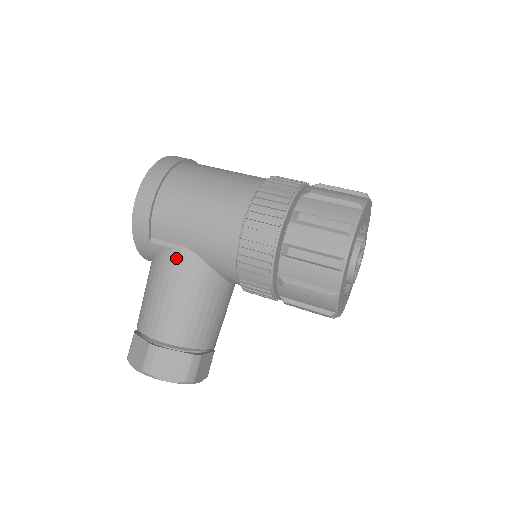
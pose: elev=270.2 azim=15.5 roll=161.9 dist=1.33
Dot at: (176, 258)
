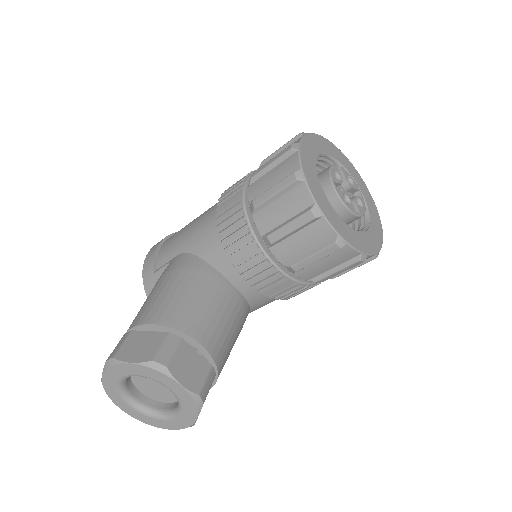
Dot at: (170, 264)
